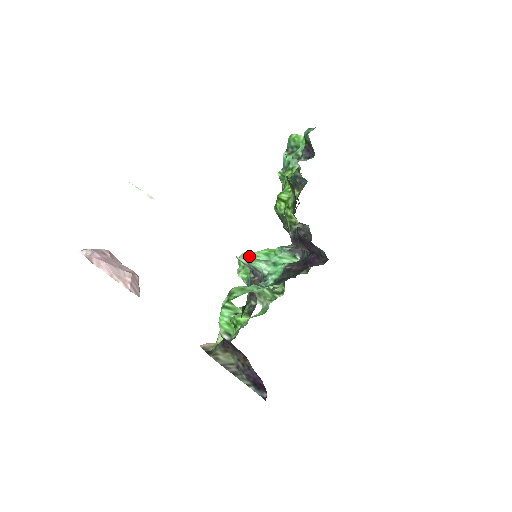
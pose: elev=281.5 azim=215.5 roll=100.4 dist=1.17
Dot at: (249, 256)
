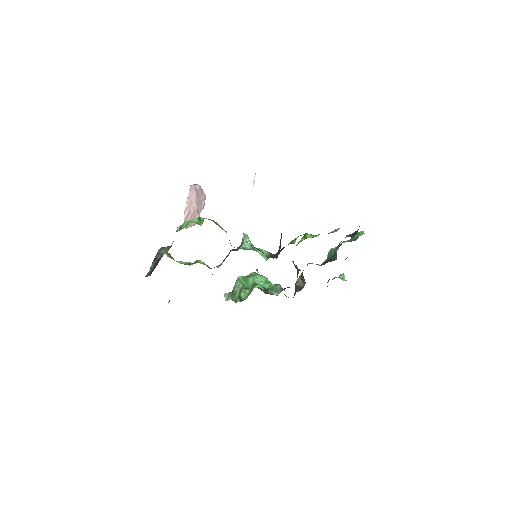
Dot at: occluded
